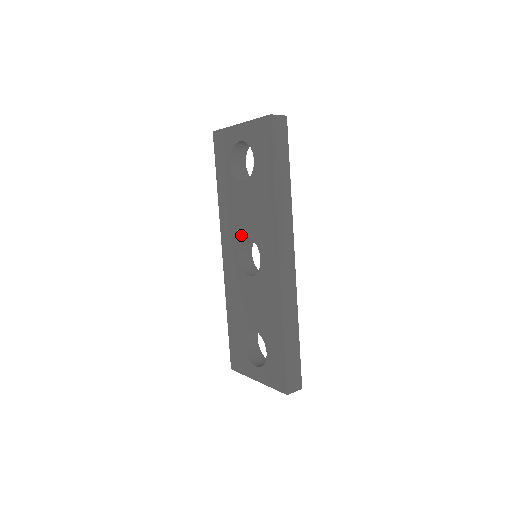
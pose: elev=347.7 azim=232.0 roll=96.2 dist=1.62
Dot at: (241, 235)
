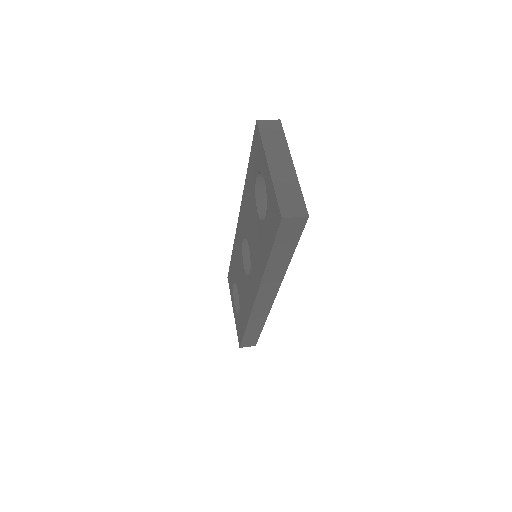
Dot at: (247, 236)
